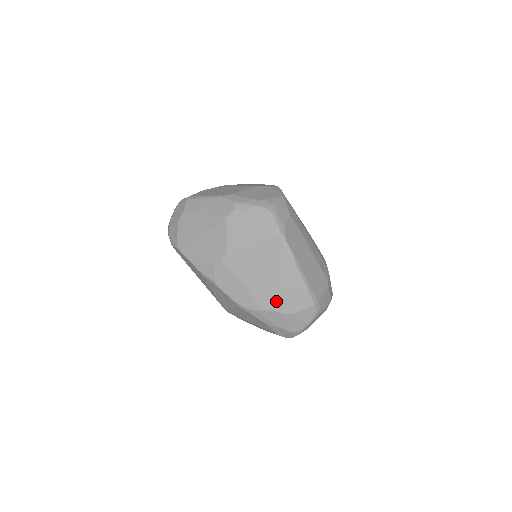
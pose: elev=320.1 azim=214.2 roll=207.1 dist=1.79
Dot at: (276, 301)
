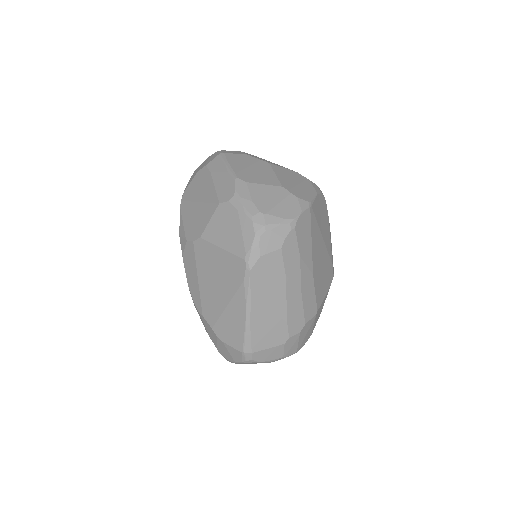
Dot at: (215, 318)
